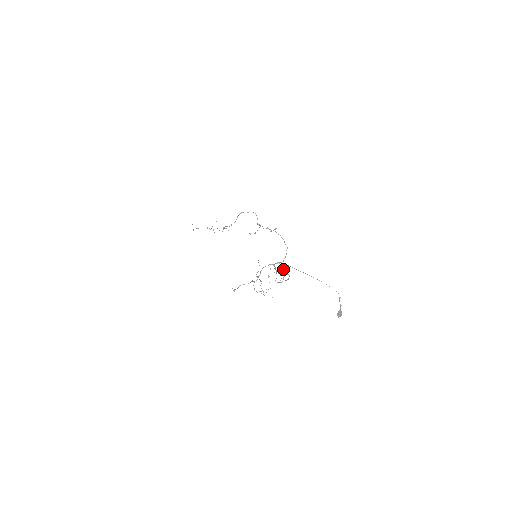
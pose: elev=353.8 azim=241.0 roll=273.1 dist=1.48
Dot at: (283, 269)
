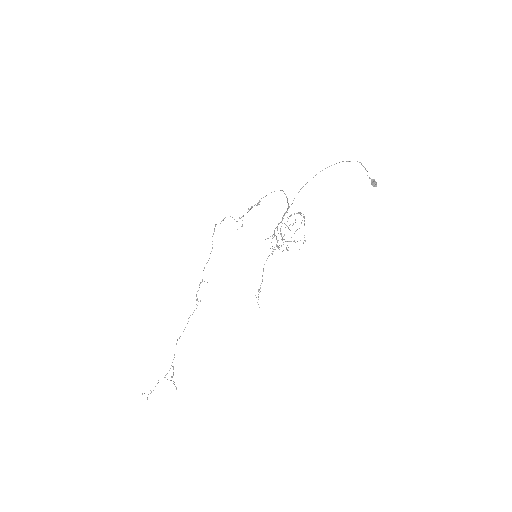
Dot at: (293, 224)
